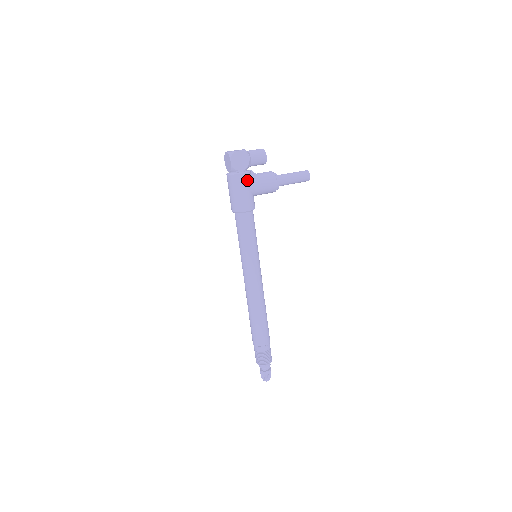
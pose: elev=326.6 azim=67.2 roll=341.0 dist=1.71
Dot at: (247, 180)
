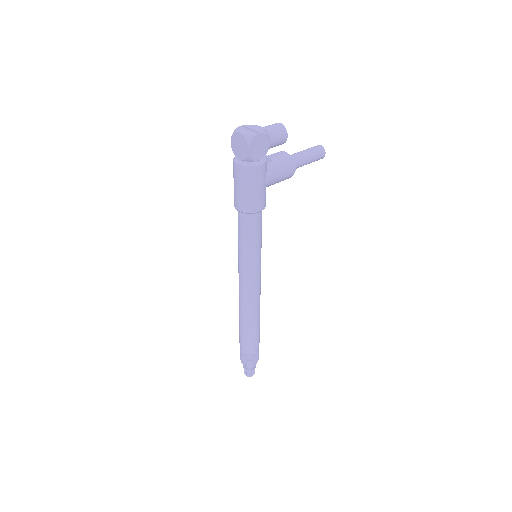
Dot at: (264, 172)
